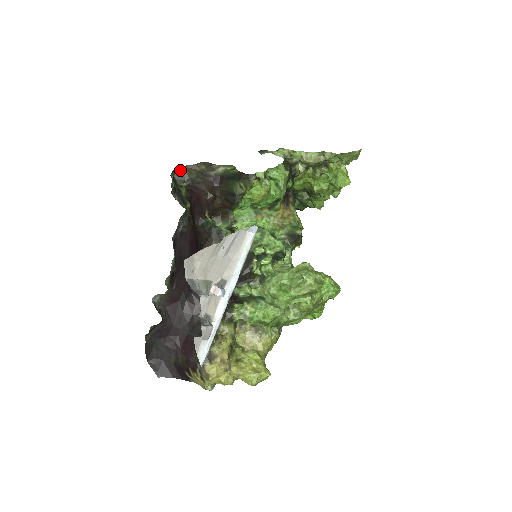
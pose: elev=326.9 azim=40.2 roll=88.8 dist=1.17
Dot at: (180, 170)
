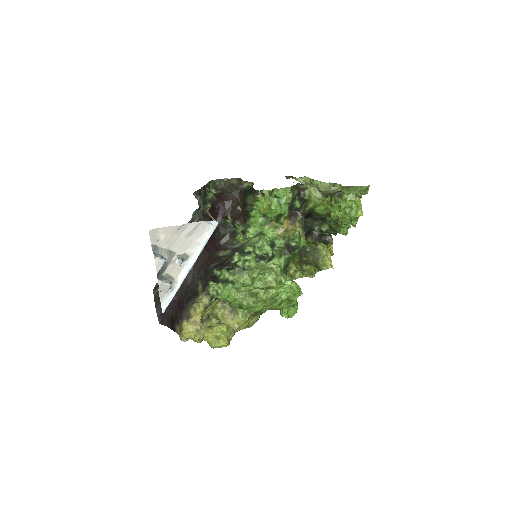
Dot at: (218, 181)
